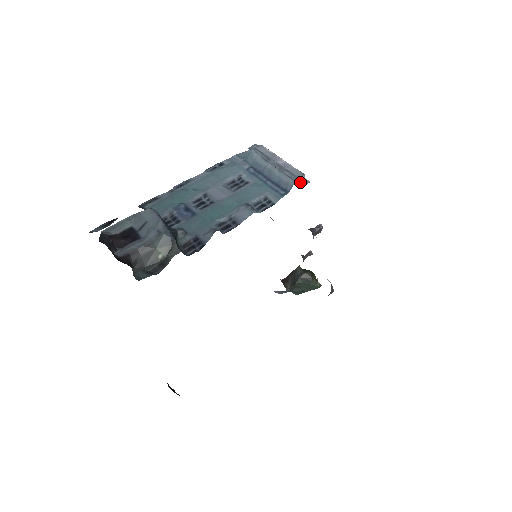
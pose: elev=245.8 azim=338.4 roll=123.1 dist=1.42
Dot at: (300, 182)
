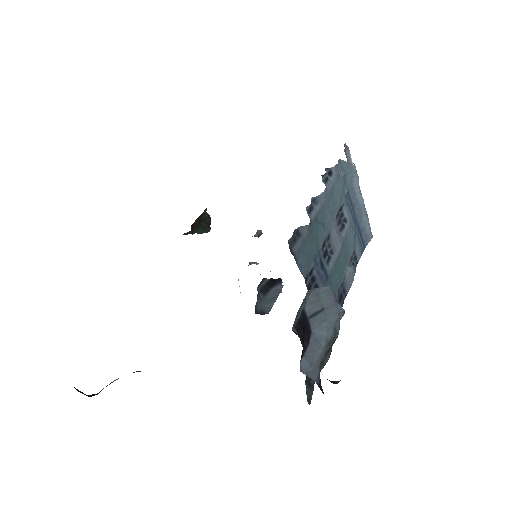
Dot at: occluded
